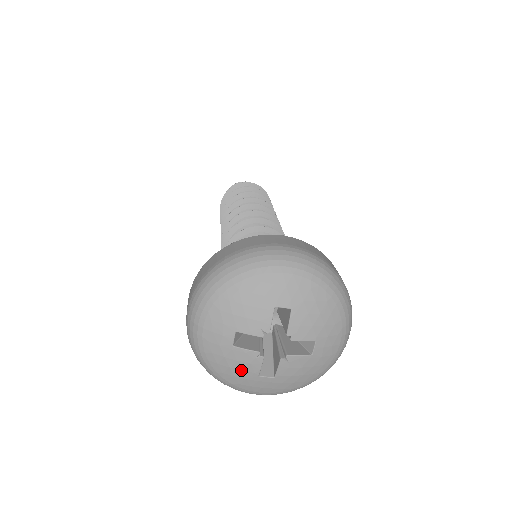
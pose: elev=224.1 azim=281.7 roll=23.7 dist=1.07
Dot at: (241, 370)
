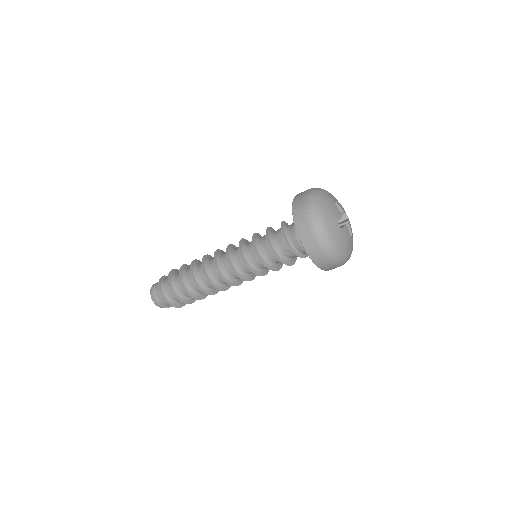
Dot at: (333, 213)
